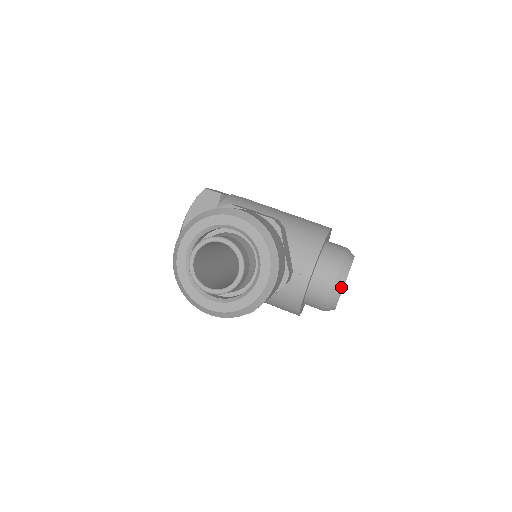
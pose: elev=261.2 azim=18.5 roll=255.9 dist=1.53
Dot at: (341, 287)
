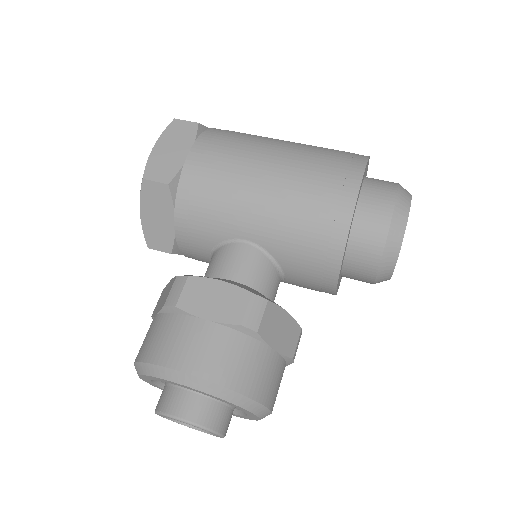
Dot at: (388, 277)
